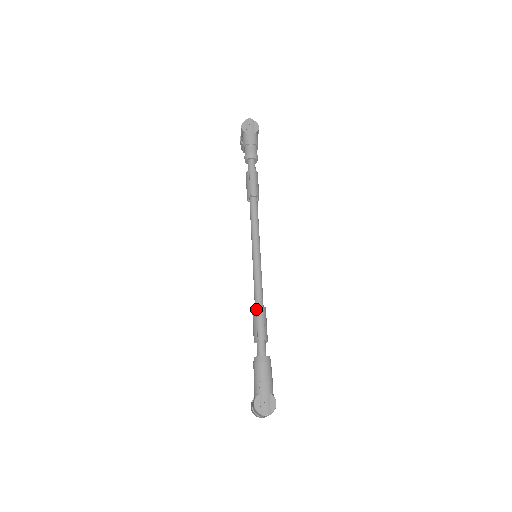
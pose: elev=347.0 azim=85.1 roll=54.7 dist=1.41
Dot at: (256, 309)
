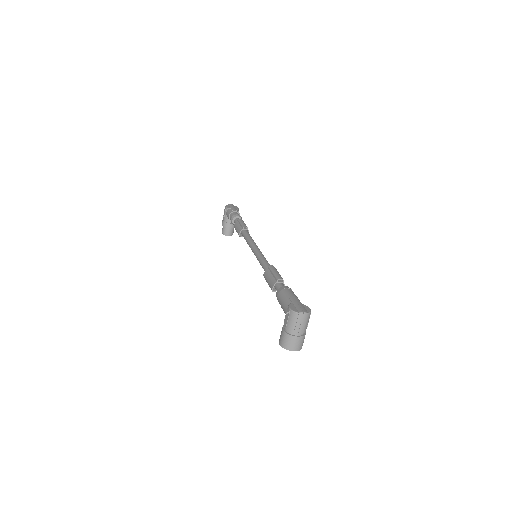
Dot at: (269, 267)
